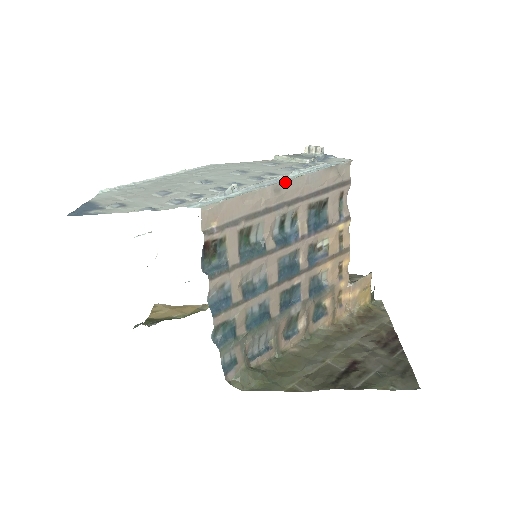
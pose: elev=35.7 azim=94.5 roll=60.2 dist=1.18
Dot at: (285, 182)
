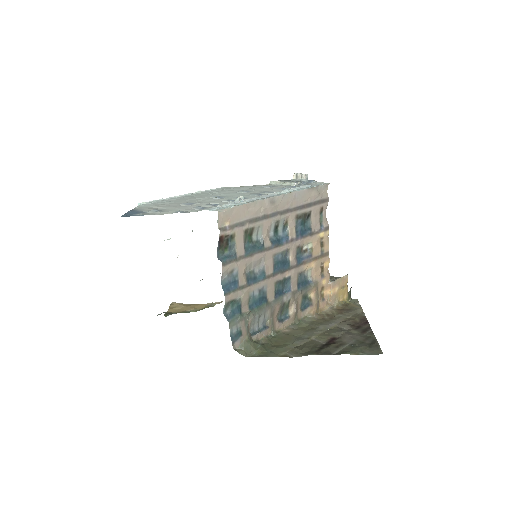
Dot at: (278, 196)
